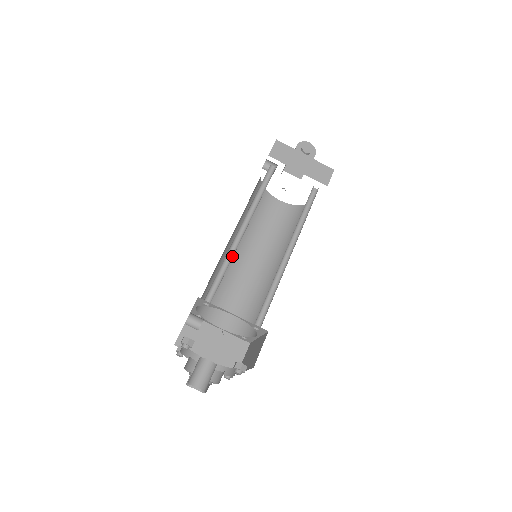
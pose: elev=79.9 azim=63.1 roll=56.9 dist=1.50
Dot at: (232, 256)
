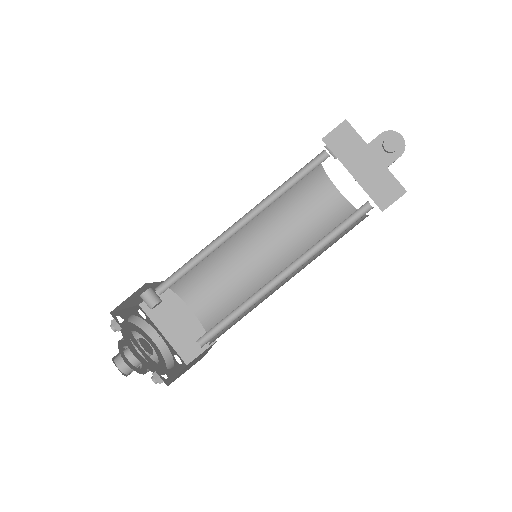
Dot at: (213, 250)
